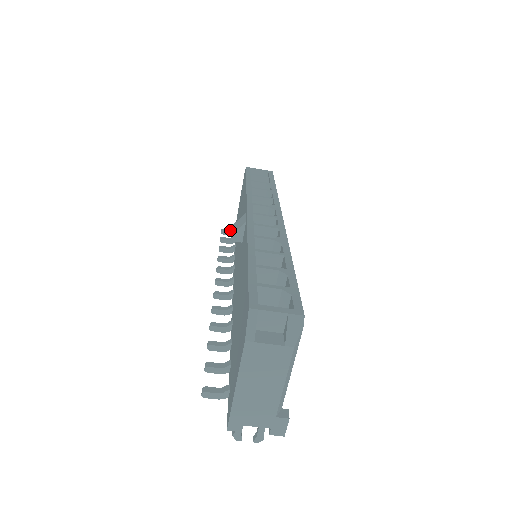
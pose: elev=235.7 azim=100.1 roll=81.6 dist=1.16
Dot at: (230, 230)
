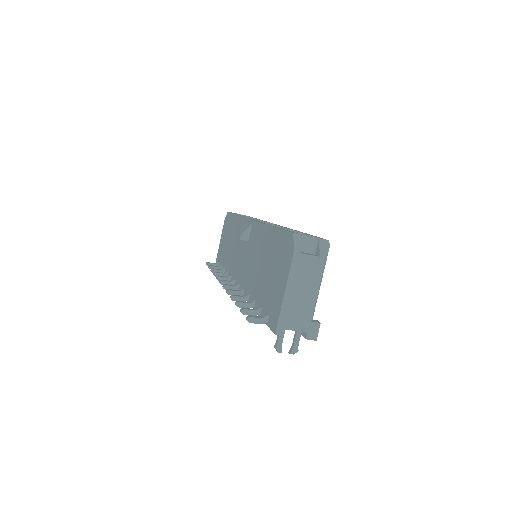
Dot at: (214, 263)
